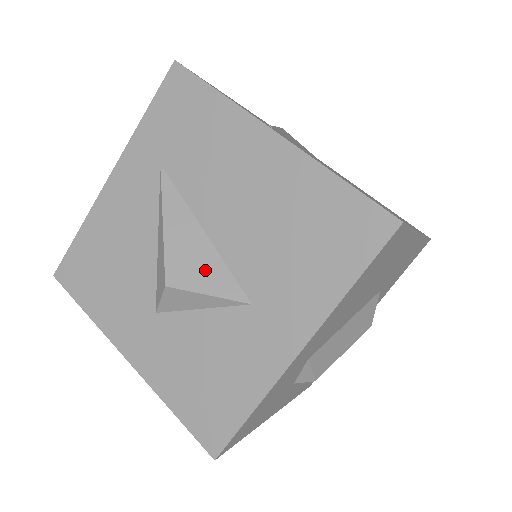
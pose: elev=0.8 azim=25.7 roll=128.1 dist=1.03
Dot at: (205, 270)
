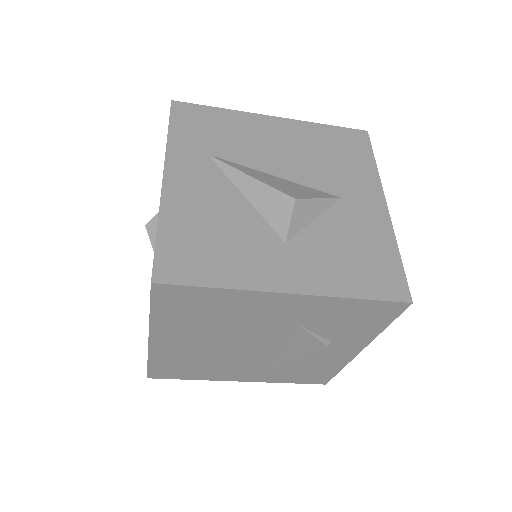
Dot at: (302, 190)
